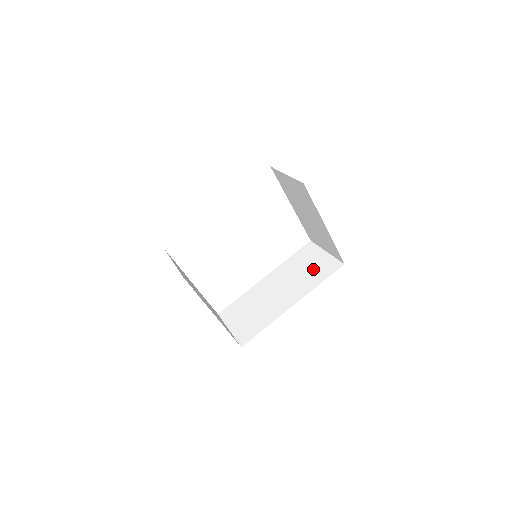
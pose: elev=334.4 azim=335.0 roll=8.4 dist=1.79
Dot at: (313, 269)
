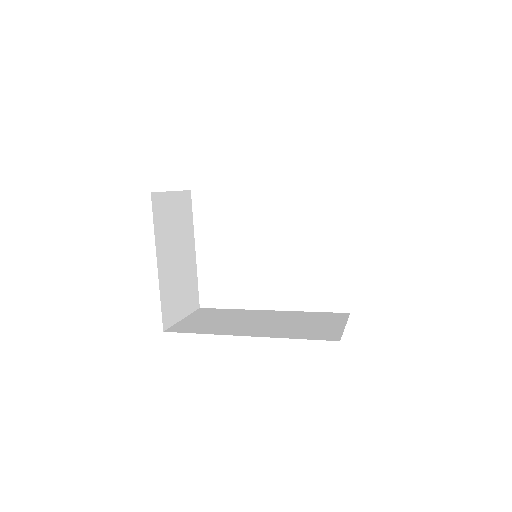
Dot at: (310, 327)
